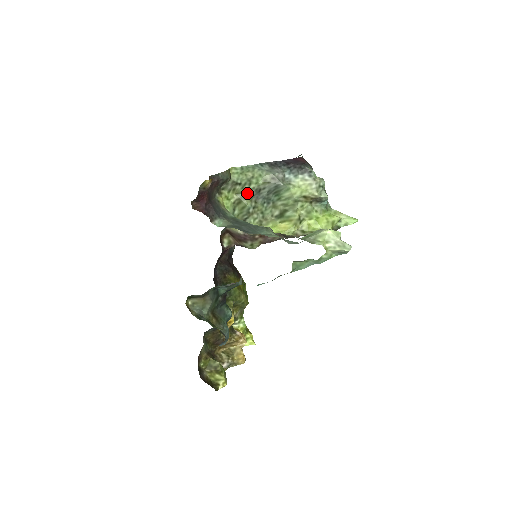
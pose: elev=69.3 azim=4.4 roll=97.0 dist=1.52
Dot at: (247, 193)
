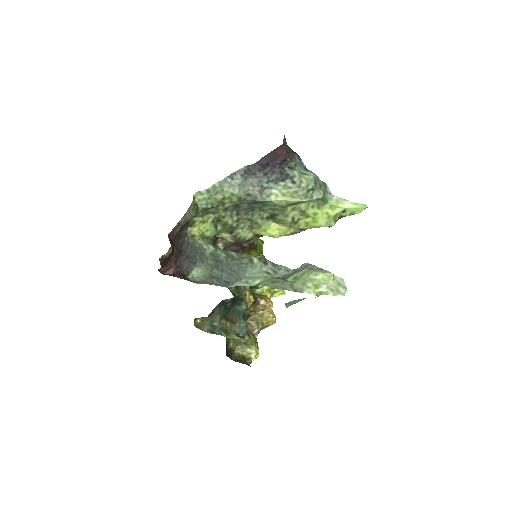
Dot at: (224, 211)
